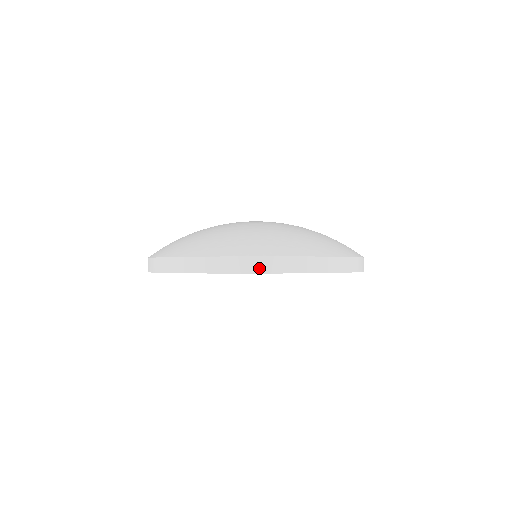
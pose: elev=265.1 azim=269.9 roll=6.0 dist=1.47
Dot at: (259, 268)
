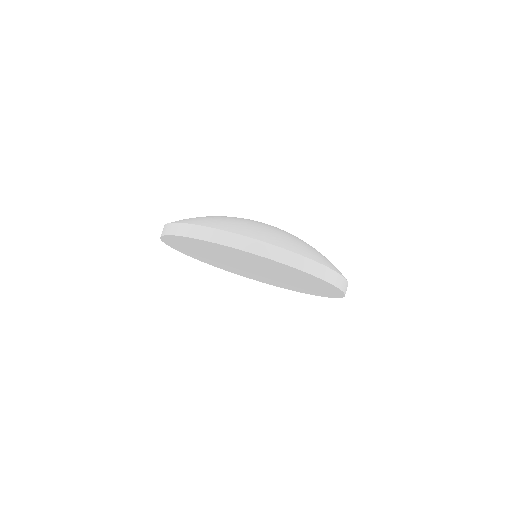
Dot at: (276, 256)
